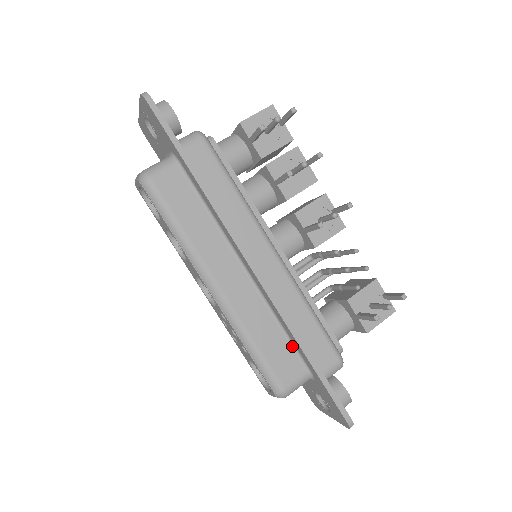
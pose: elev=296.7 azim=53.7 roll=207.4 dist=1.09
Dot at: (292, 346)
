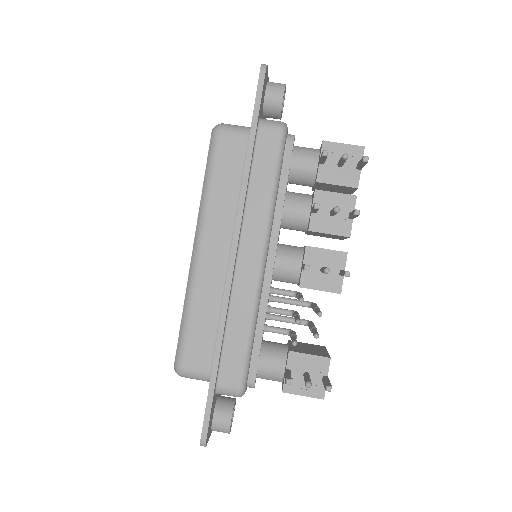
Dot at: occluded
